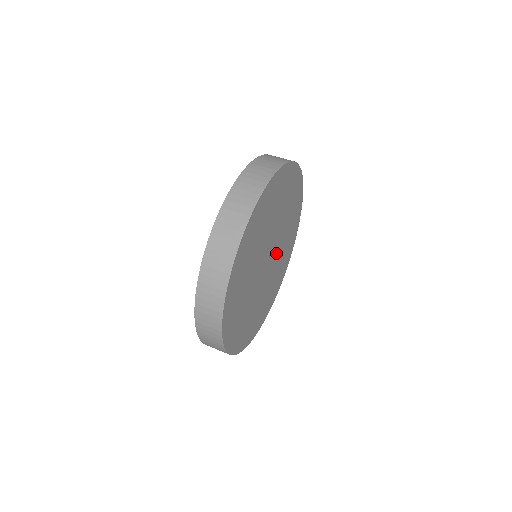
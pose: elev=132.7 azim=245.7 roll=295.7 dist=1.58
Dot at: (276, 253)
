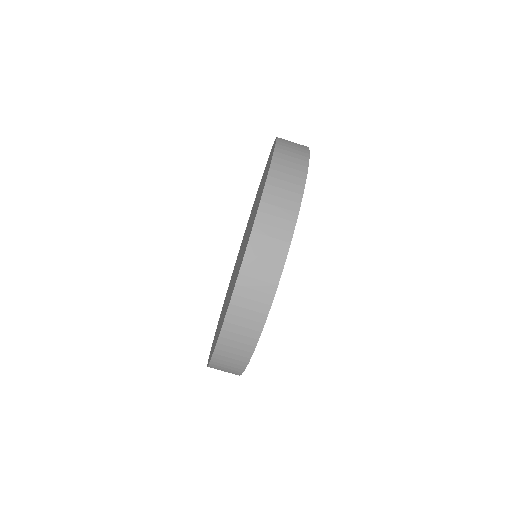
Dot at: occluded
